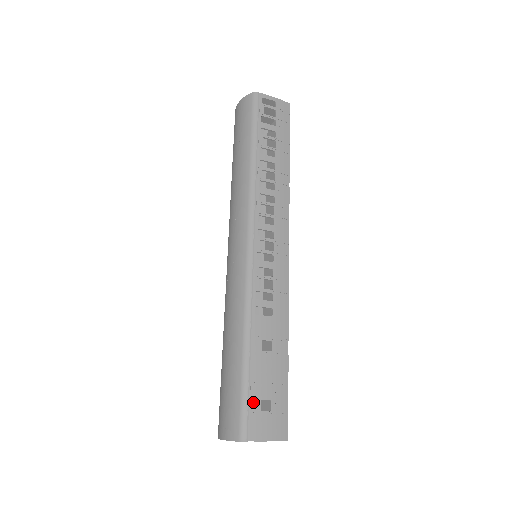
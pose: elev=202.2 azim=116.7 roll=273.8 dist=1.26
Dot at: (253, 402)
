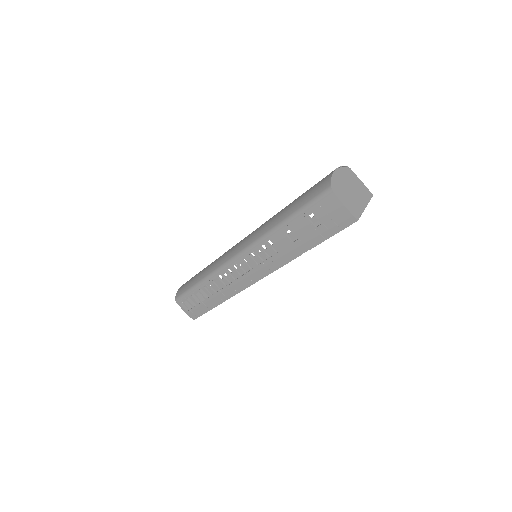
Dot at: occluded
